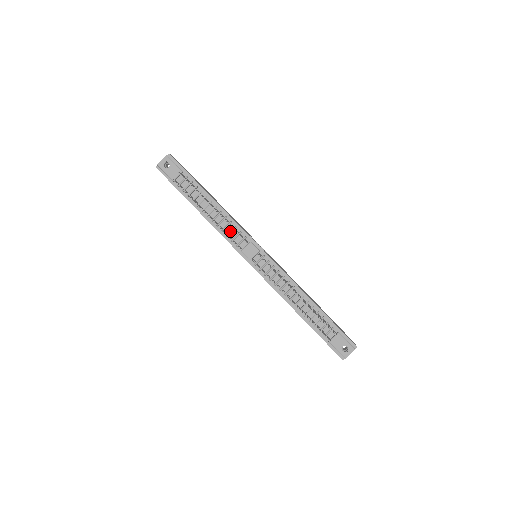
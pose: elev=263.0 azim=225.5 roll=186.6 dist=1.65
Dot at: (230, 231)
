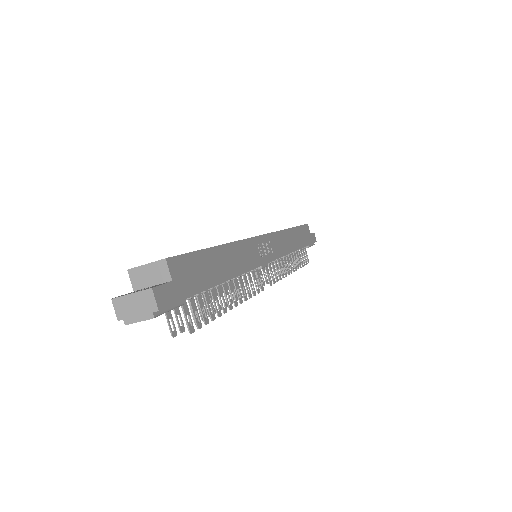
Dot at: occluded
